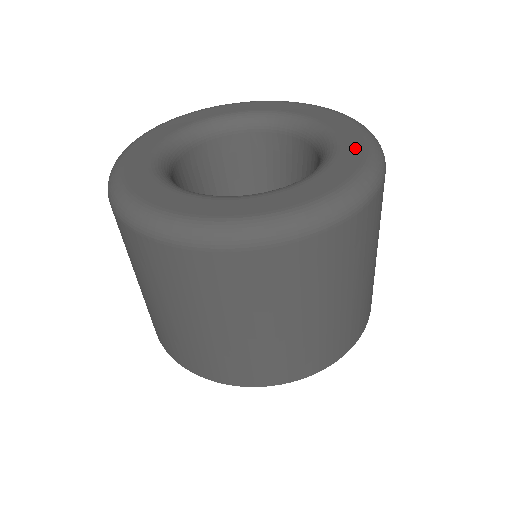
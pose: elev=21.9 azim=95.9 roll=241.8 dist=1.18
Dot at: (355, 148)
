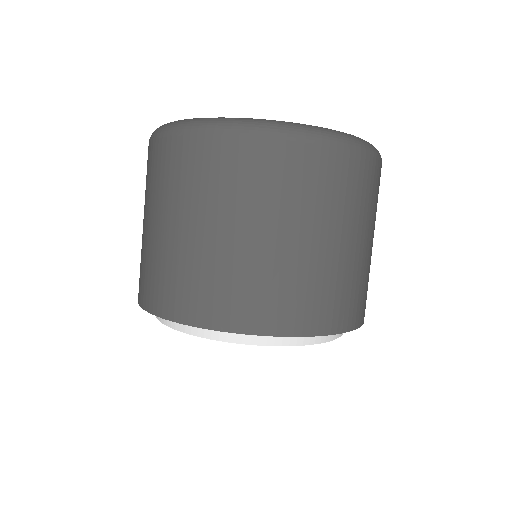
Dot at: occluded
